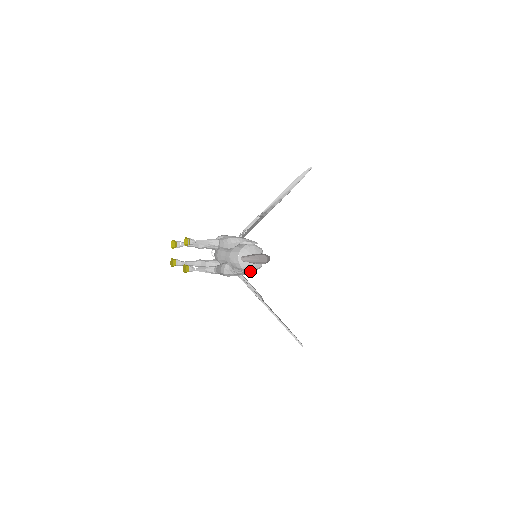
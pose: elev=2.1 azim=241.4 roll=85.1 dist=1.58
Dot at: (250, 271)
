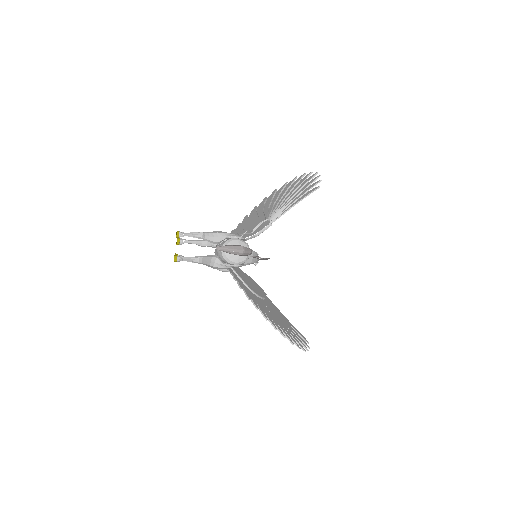
Dot at: (234, 263)
